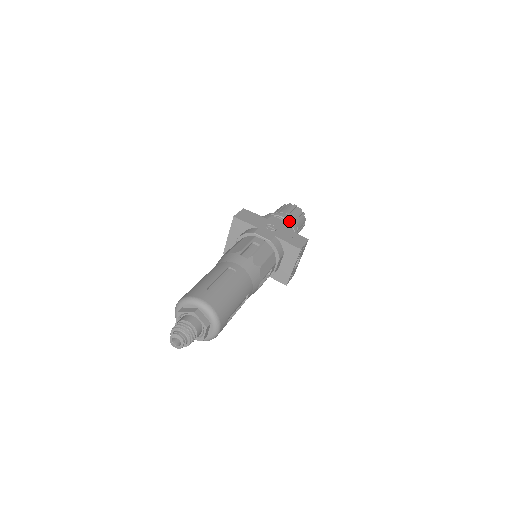
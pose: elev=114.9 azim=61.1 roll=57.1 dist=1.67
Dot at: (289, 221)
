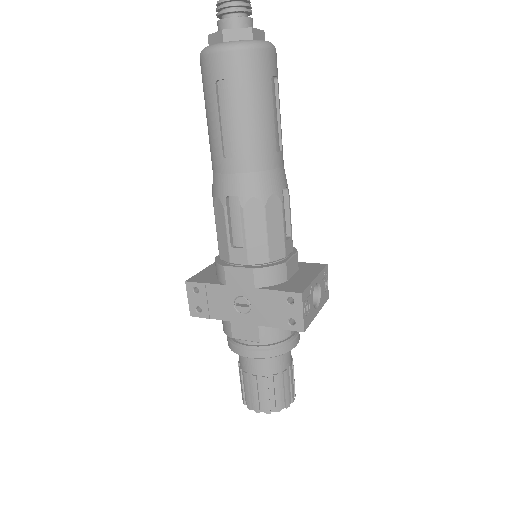
Dot at: occluded
